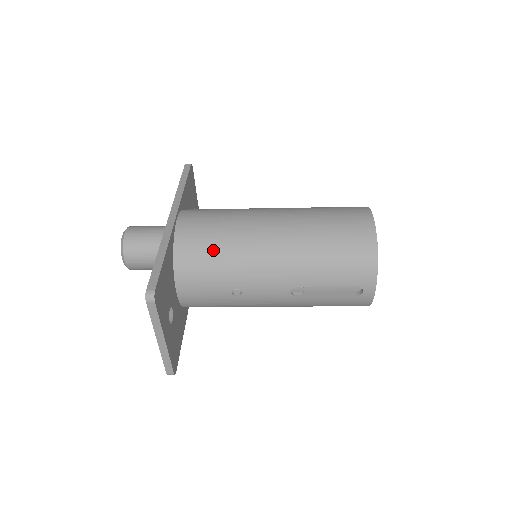
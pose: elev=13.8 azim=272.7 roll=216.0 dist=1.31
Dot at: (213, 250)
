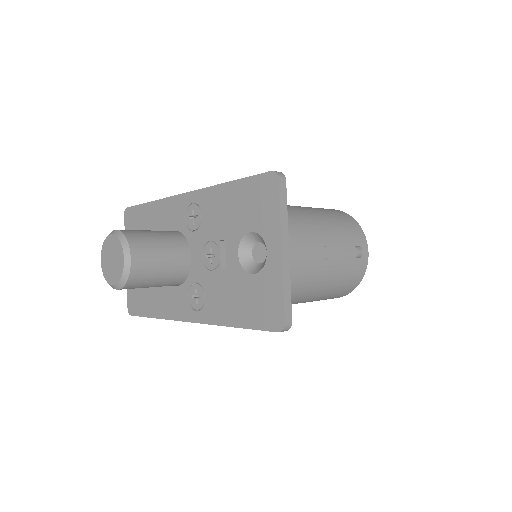
Dot at: occluded
